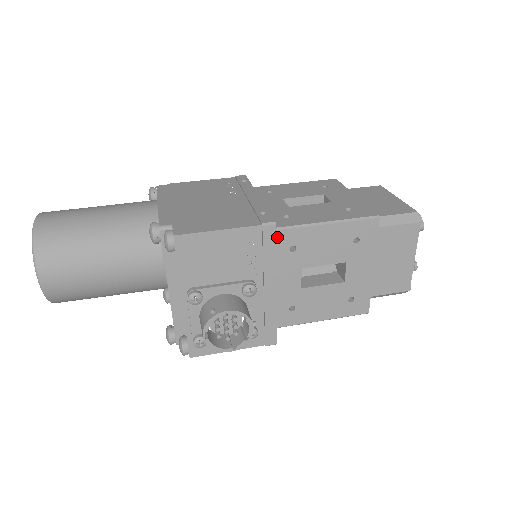
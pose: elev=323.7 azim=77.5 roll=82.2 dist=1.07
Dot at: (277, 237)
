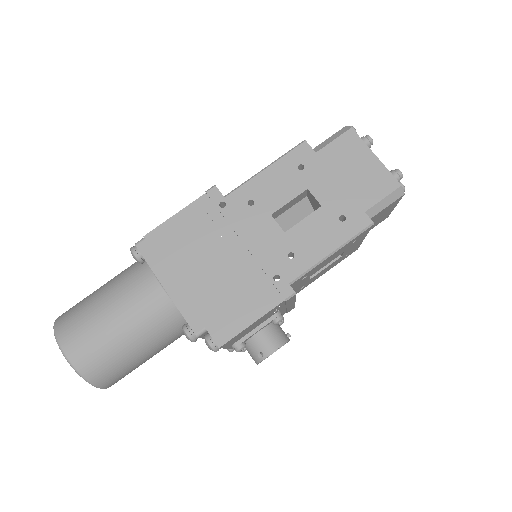
Dot at: (292, 284)
